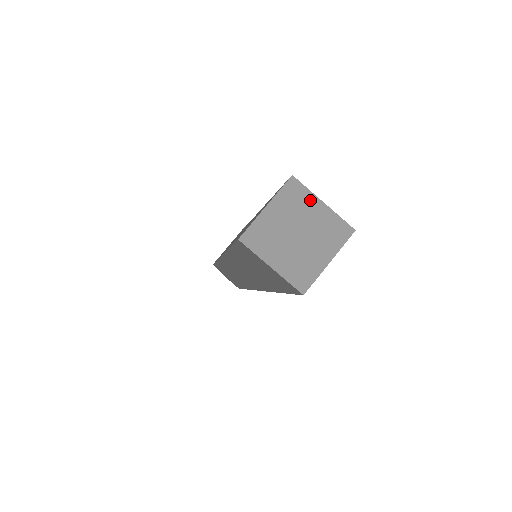
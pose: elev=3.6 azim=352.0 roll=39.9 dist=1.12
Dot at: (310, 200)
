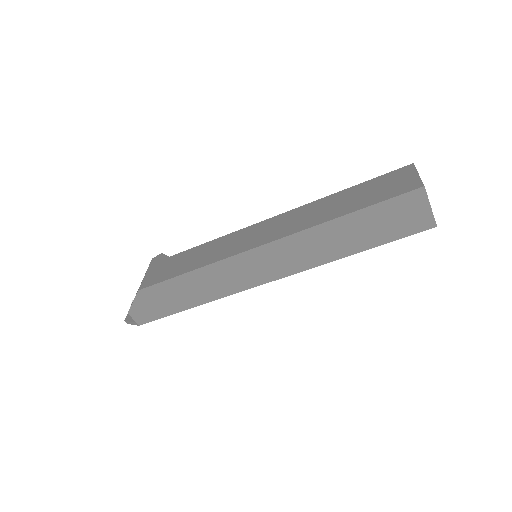
Dot at: occluded
